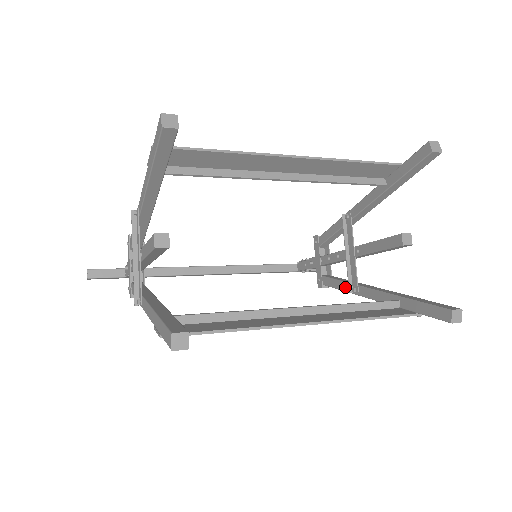
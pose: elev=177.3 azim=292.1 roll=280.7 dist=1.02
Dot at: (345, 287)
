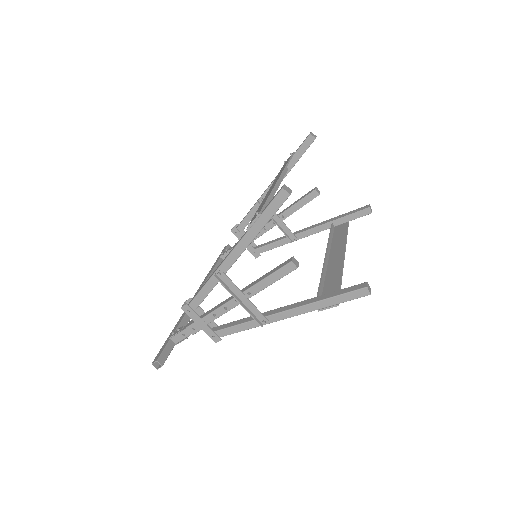
Dot at: (283, 243)
